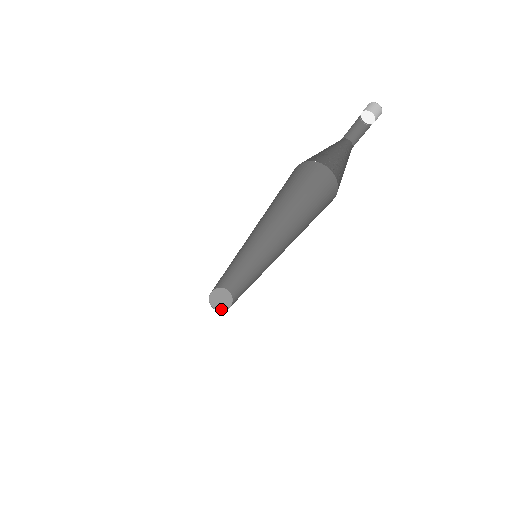
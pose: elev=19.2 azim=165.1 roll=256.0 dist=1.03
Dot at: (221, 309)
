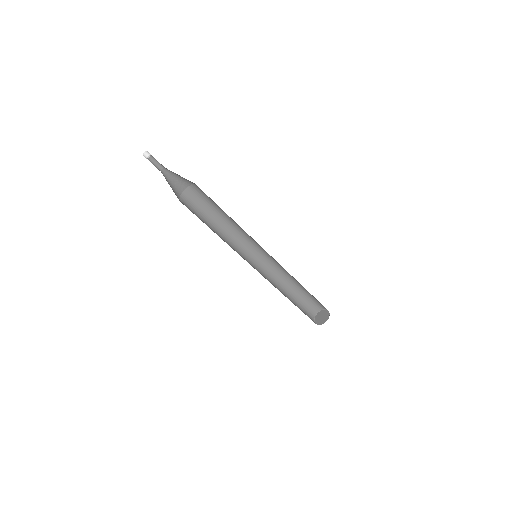
Dot at: (322, 323)
